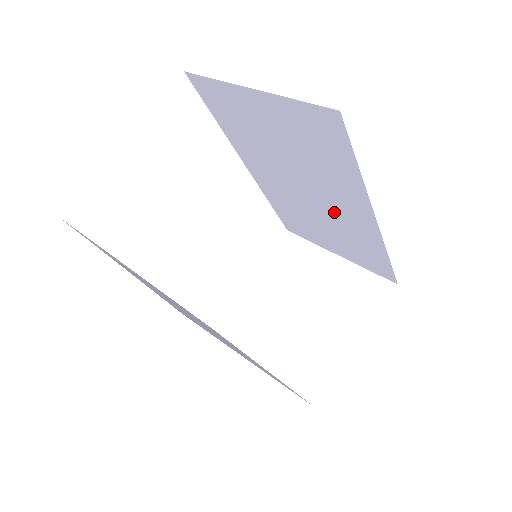
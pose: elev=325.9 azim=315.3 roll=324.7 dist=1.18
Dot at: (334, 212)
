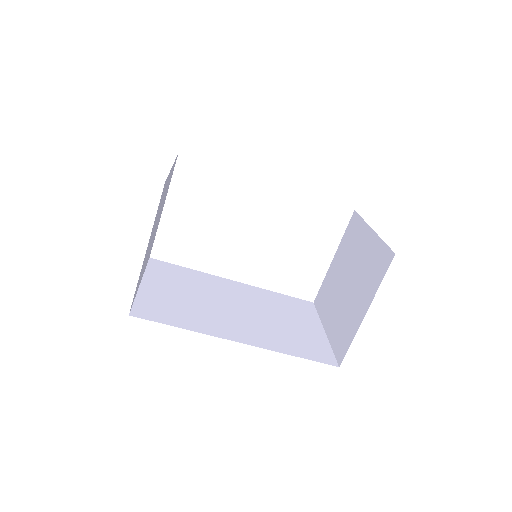
Dot at: occluded
